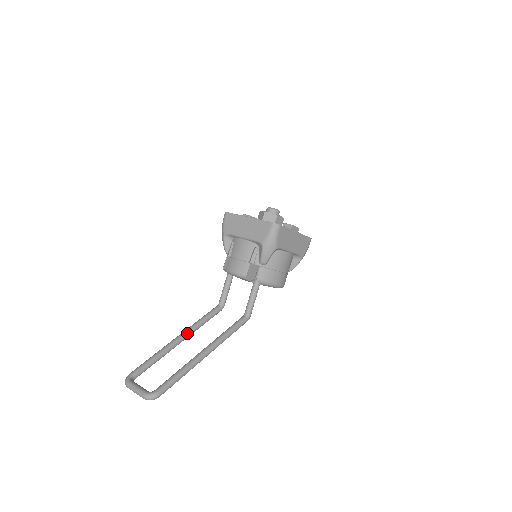
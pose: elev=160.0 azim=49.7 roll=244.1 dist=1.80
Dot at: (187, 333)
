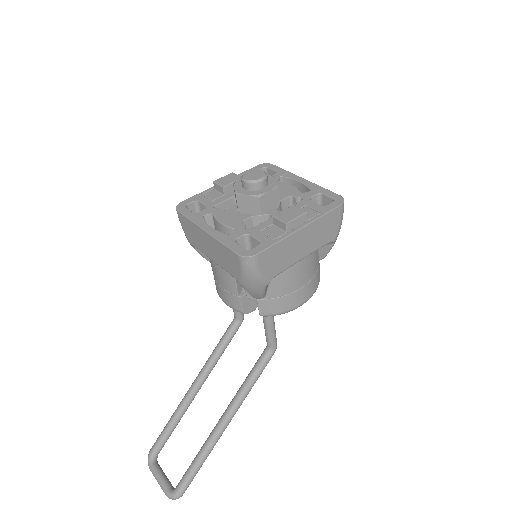
Dot at: (202, 378)
